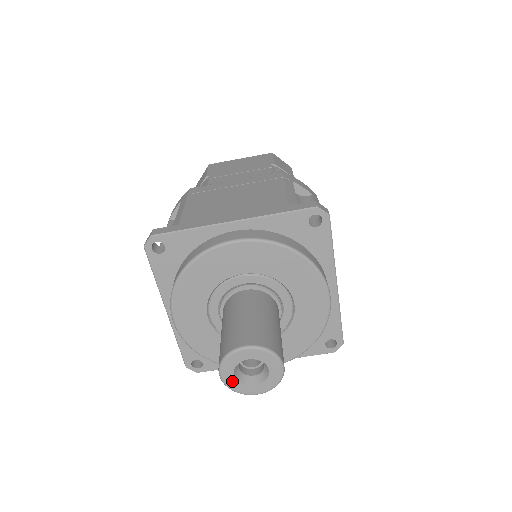
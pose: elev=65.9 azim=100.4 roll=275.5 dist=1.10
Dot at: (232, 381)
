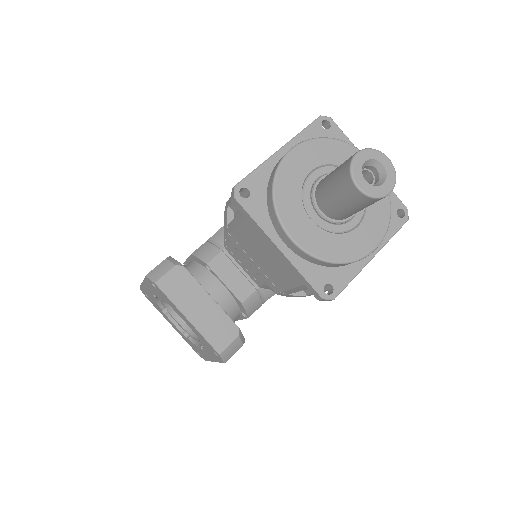
Dot at: (359, 163)
